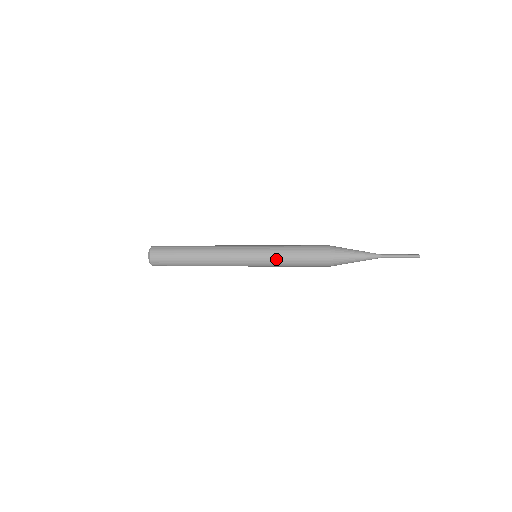
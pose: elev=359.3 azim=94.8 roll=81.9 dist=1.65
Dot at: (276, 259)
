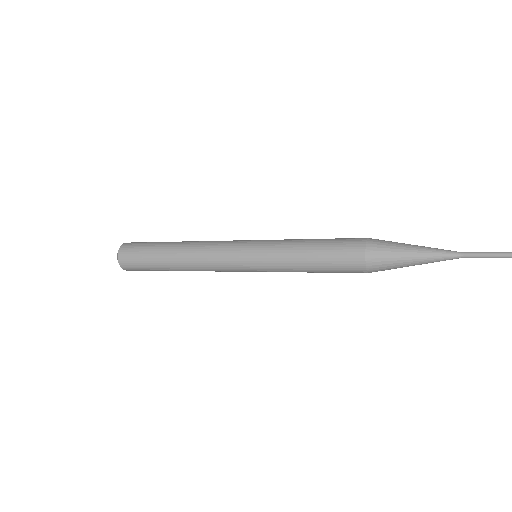
Dot at: (282, 270)
